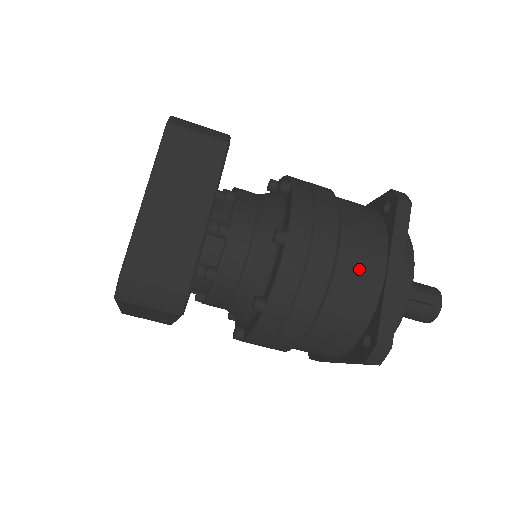
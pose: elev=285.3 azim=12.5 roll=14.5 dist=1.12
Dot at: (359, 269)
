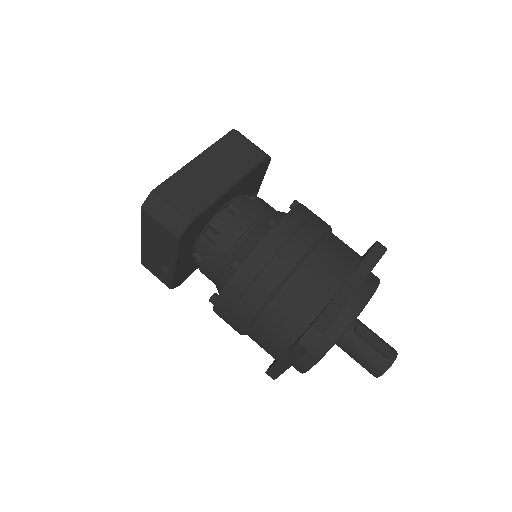
Dot at: (323, 271)
